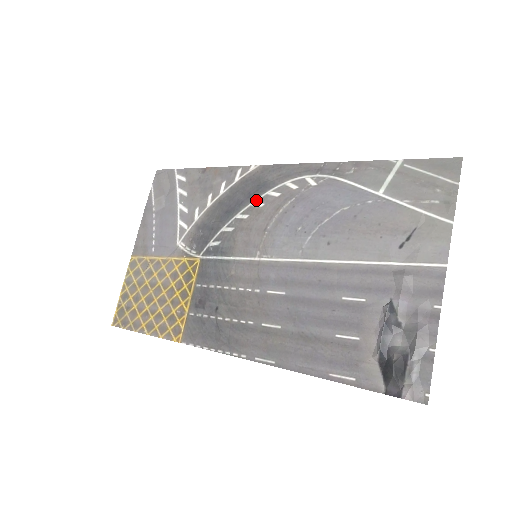
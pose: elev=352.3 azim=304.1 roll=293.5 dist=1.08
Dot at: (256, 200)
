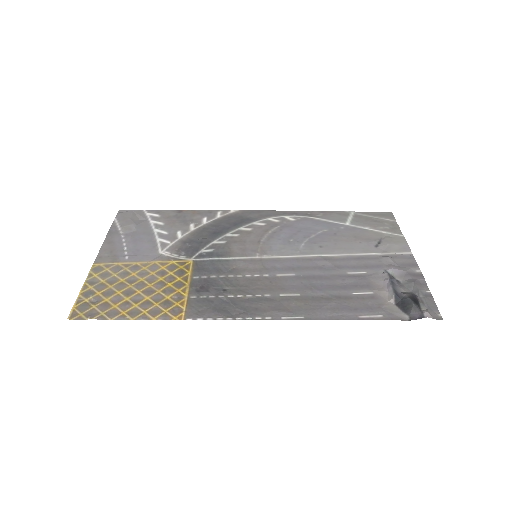
Dot at: (243, 227)
